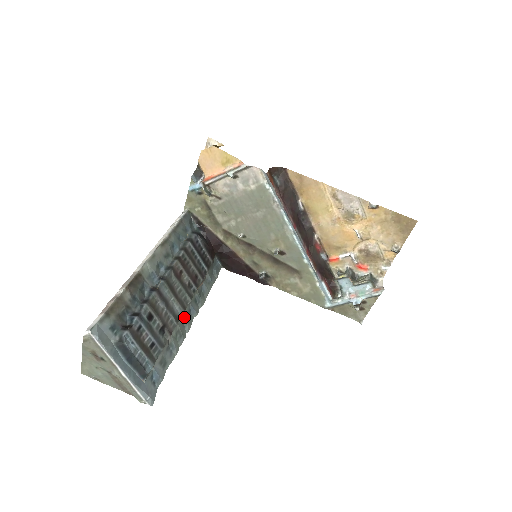
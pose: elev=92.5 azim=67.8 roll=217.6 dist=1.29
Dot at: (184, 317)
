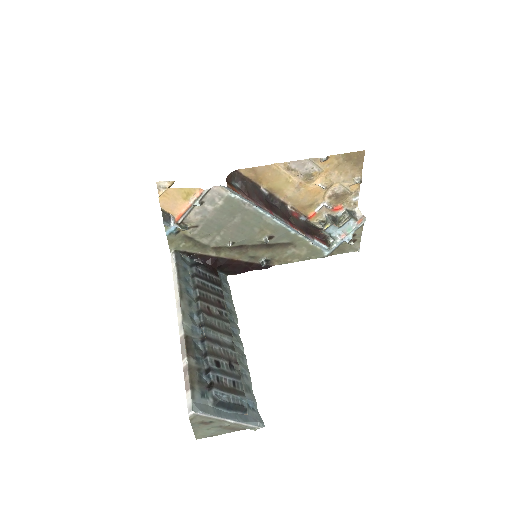
Dot at: (234, 341)
